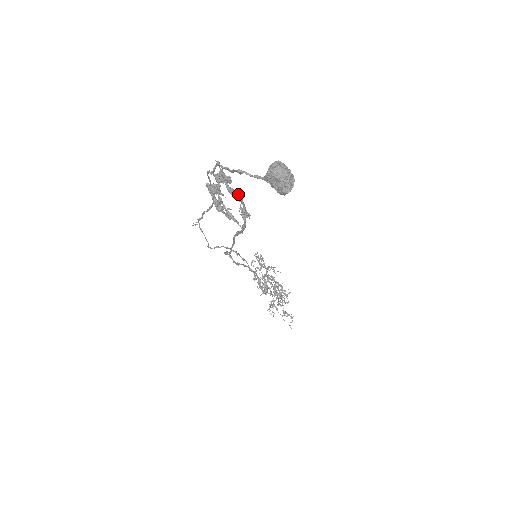
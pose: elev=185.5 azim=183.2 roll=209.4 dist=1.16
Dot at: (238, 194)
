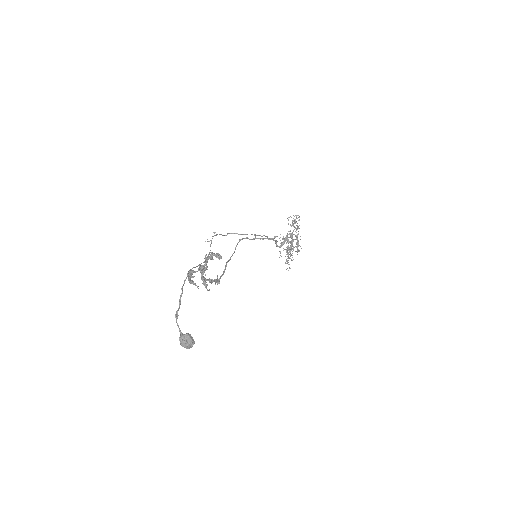
Dot at: (209, 281)
